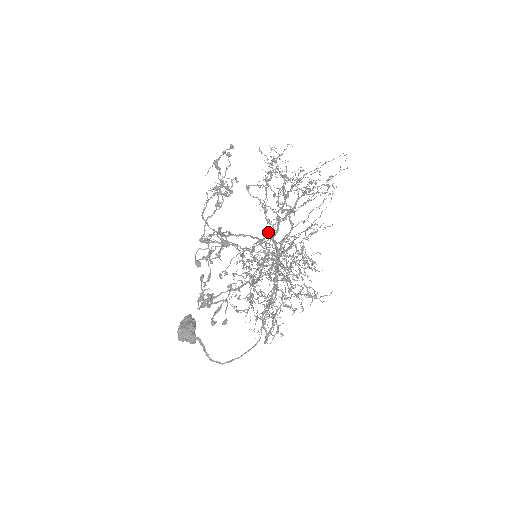
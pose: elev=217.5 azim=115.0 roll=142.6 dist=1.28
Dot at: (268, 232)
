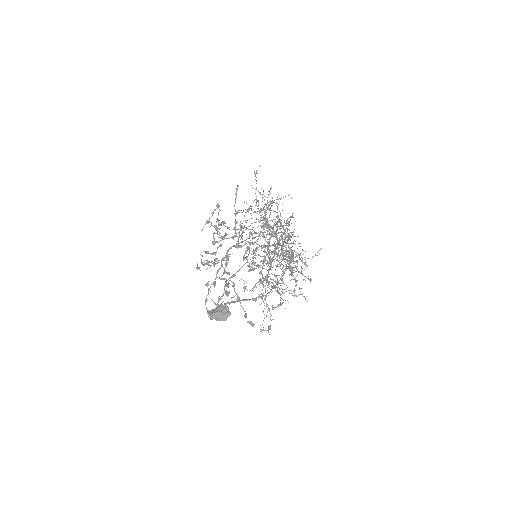
Dot at: occluded
